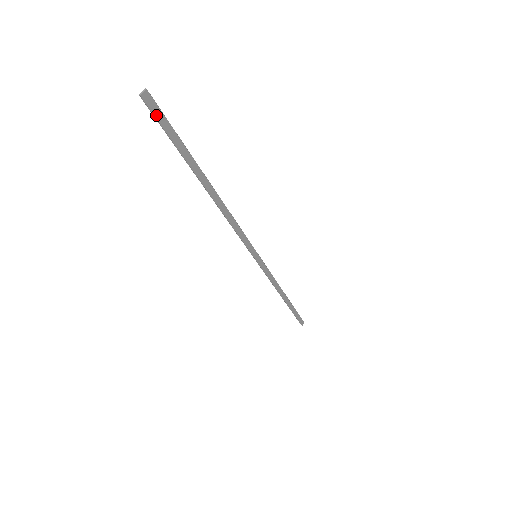
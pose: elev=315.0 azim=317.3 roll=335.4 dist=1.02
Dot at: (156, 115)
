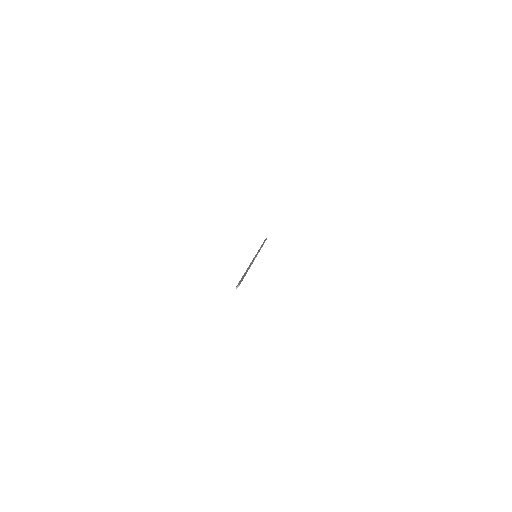
Dot at: occluded
